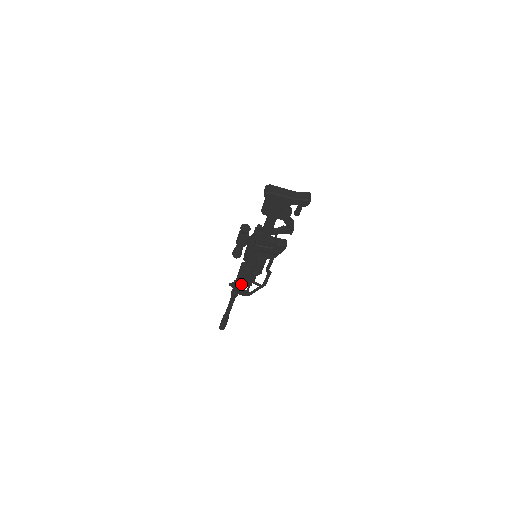
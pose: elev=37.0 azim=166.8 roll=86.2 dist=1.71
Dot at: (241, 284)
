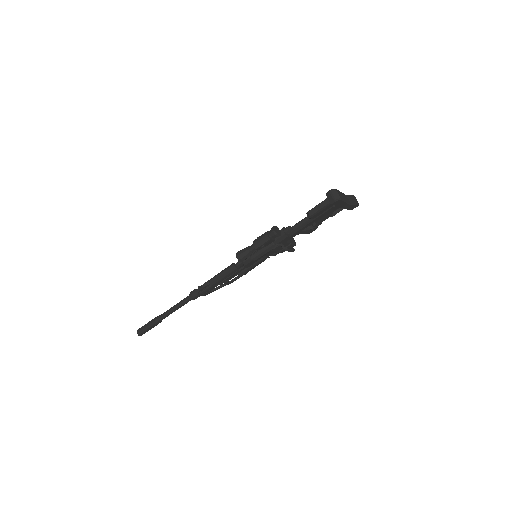
Dot at: (215, 285)
